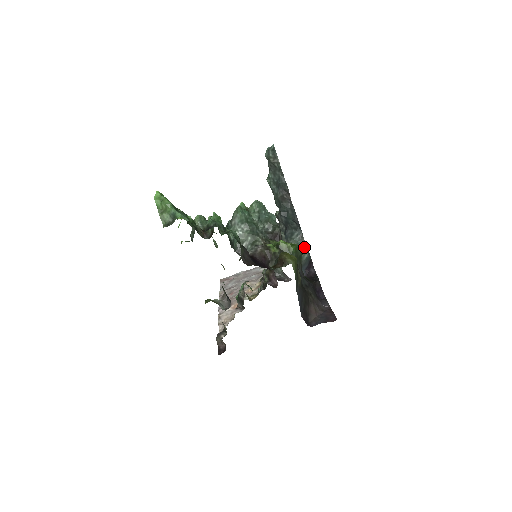
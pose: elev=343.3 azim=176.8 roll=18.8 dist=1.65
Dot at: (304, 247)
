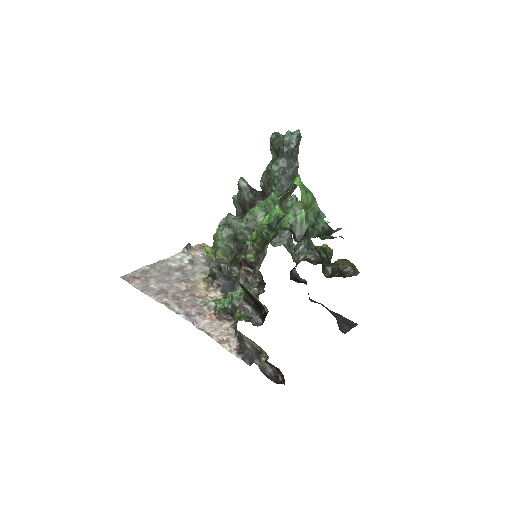
Dot at: occluded
